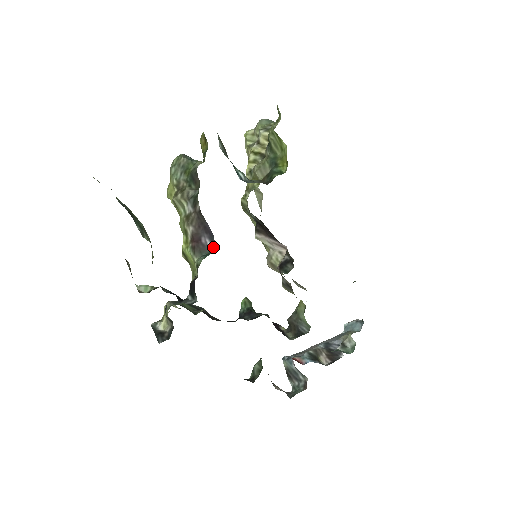
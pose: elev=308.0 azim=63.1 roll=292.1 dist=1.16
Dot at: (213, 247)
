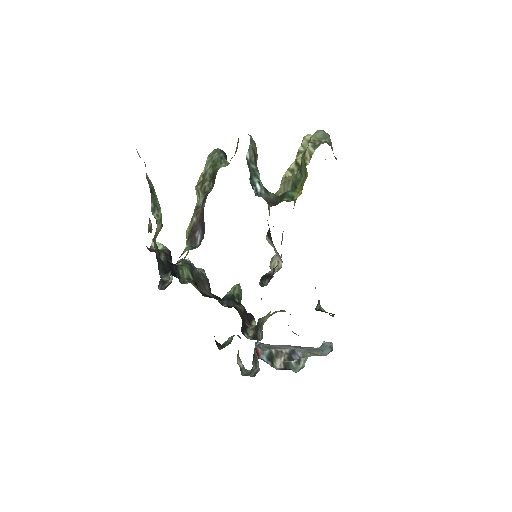
Dot at: (200, 244)
